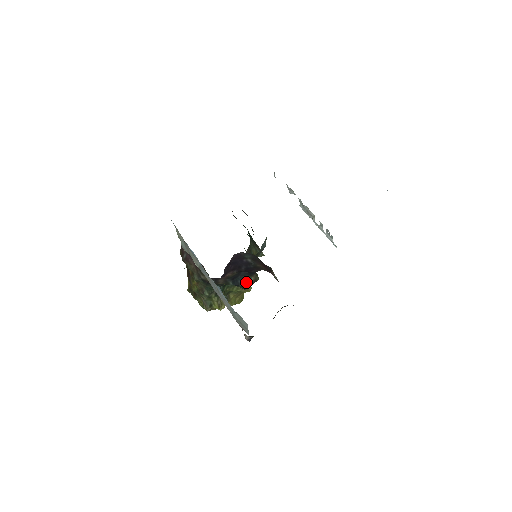
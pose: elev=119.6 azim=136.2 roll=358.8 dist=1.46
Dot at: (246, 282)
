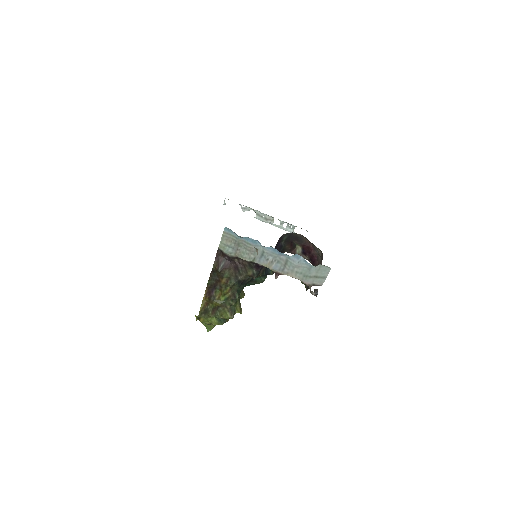
Dot at: occluded
